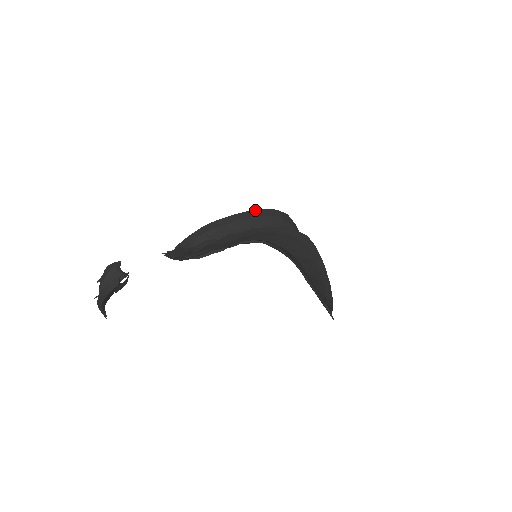
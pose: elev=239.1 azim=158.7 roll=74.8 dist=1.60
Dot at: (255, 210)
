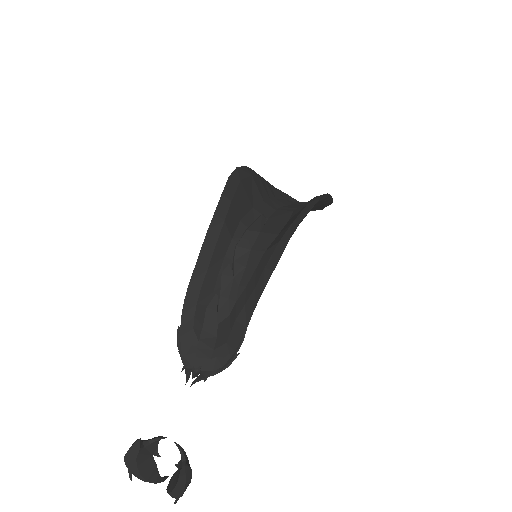
Dot at: (216, 210)
